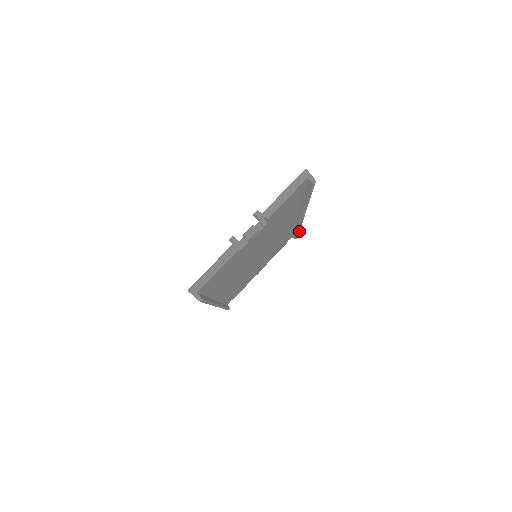
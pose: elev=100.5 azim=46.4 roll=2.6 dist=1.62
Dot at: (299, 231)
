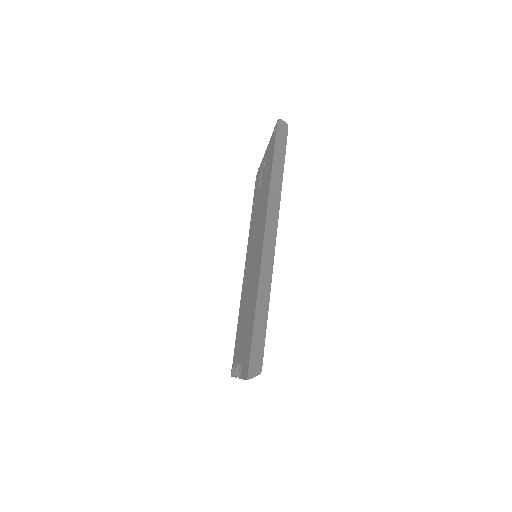
Dot at: (283, 166)
